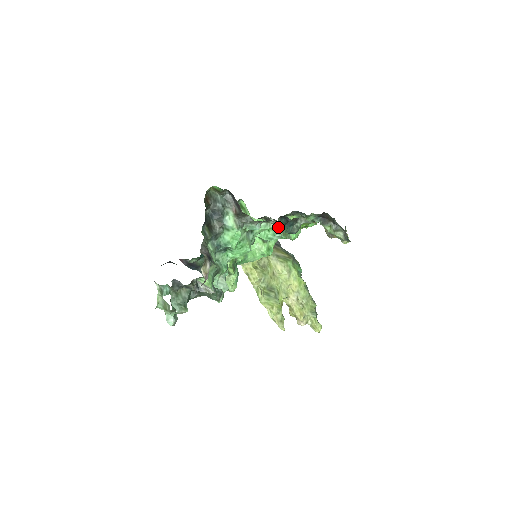
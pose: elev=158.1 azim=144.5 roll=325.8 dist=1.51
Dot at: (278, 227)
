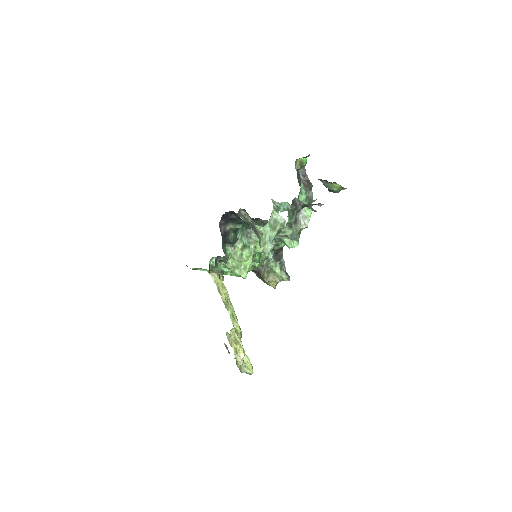
Dot at: occluded
